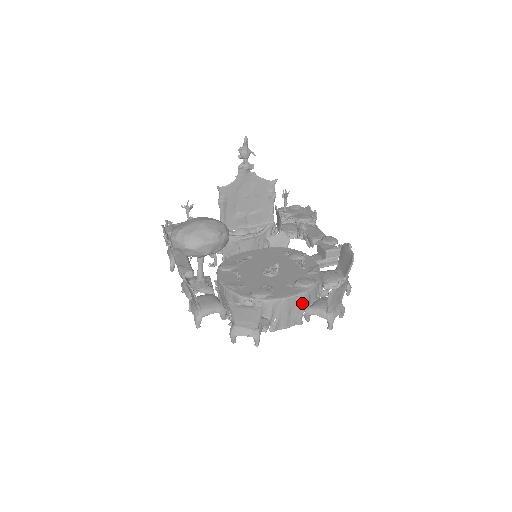
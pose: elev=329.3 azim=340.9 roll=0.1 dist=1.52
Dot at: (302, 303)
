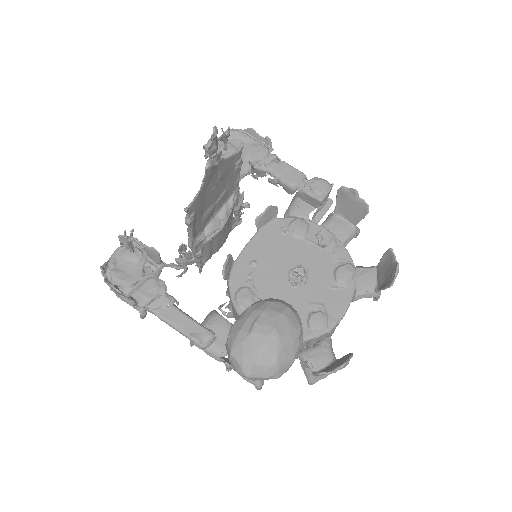
Dot at: (352, 299)
